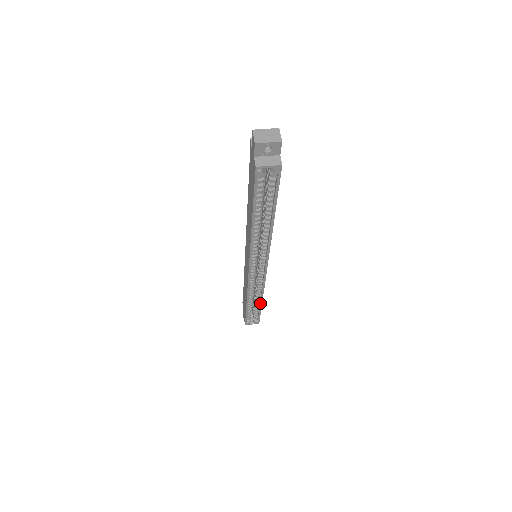
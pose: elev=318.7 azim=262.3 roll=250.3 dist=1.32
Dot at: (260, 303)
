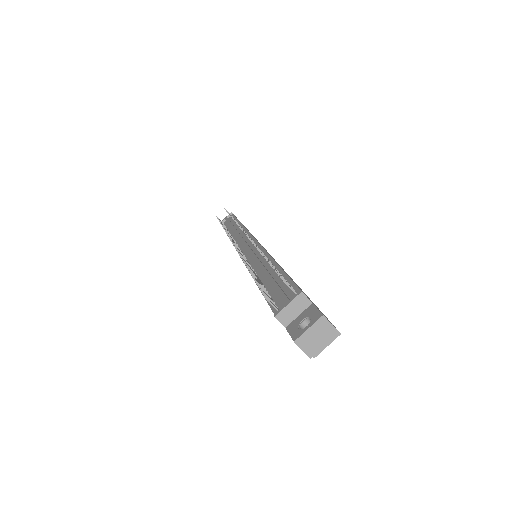
Dot at: occluded
